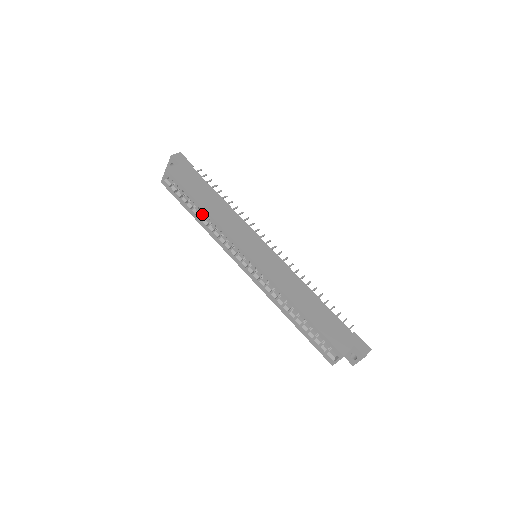
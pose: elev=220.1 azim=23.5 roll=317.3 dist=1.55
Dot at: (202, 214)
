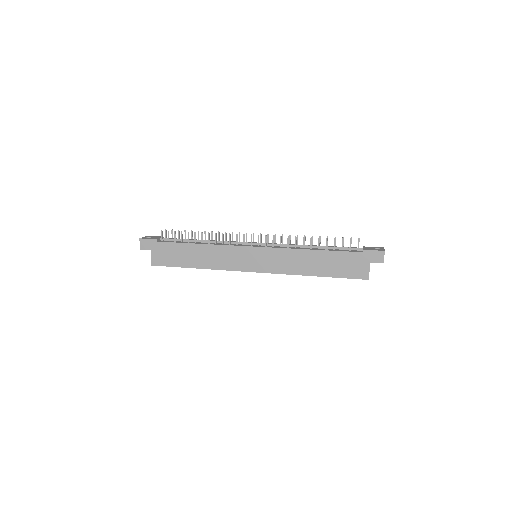
Dot at: occluded
